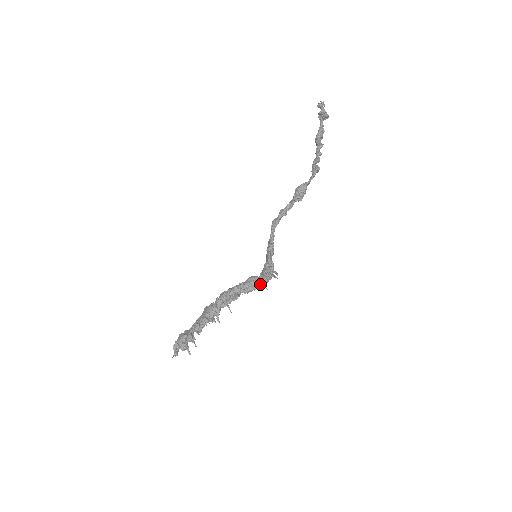
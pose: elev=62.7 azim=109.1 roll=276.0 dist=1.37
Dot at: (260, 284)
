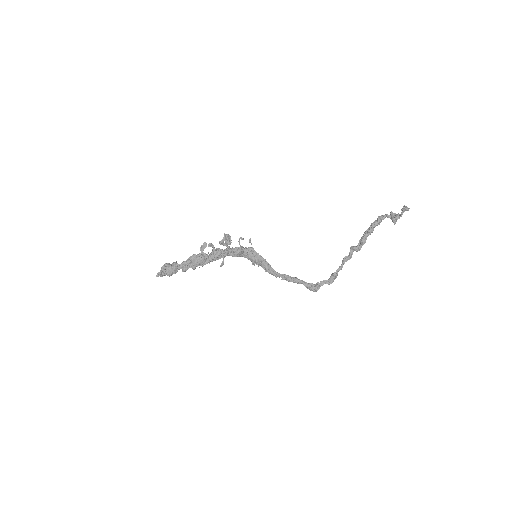
Dot at: occluded
